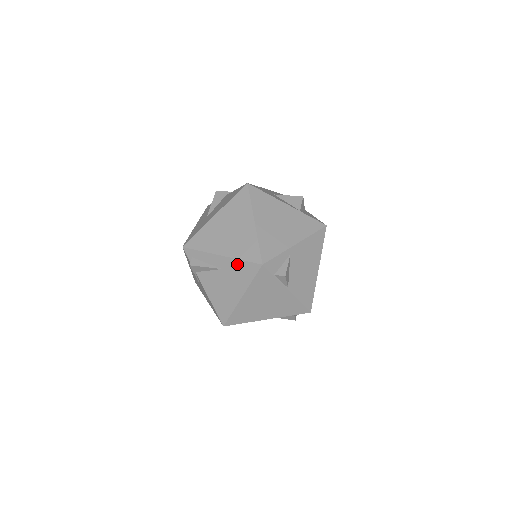
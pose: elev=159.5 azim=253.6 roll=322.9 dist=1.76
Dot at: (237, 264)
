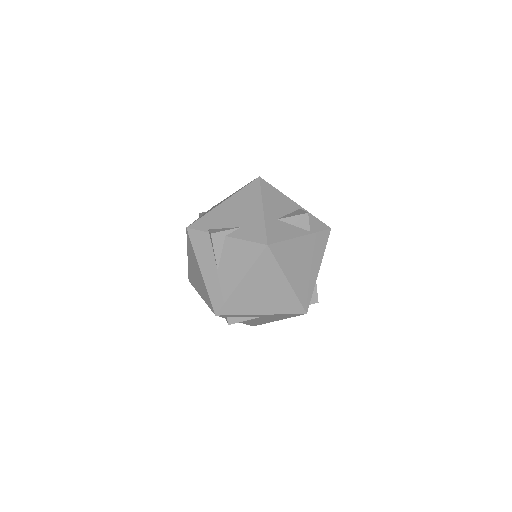
Dot at: (279, 315)
